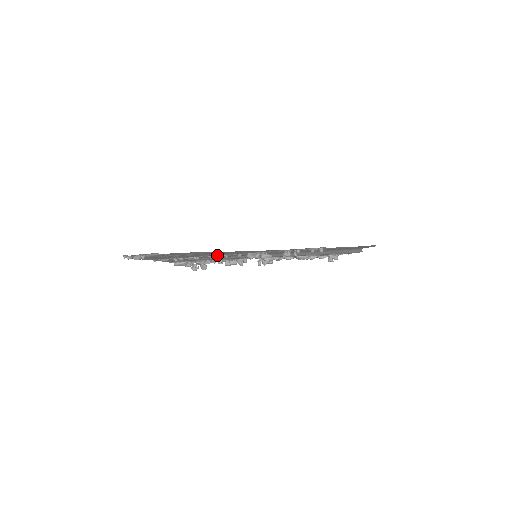
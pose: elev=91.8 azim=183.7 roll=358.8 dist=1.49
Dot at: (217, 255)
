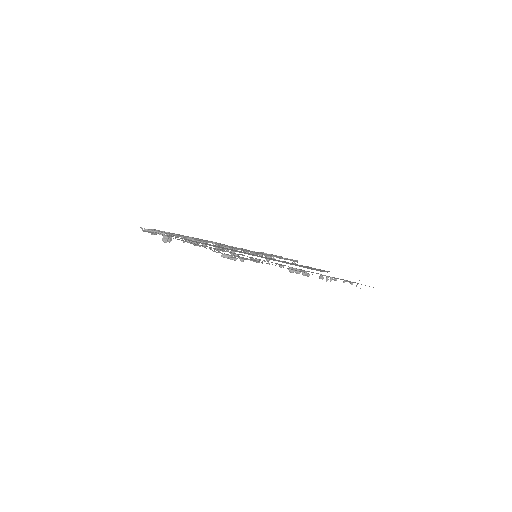
Dot at: occluded
